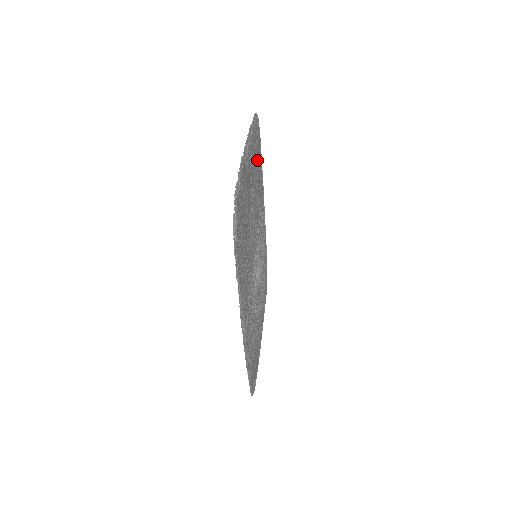
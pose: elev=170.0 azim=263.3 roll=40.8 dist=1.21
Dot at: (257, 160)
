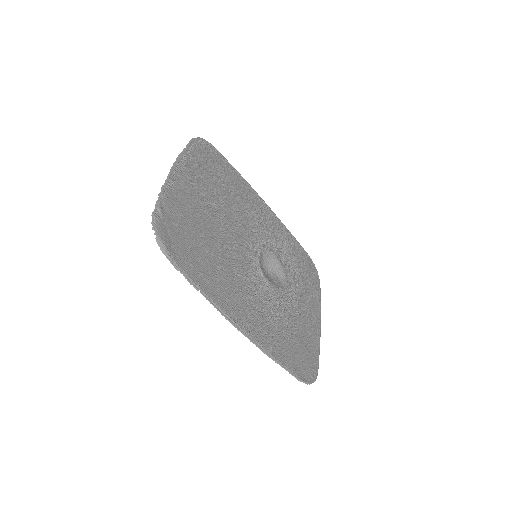
Dot at: (218, 175)
